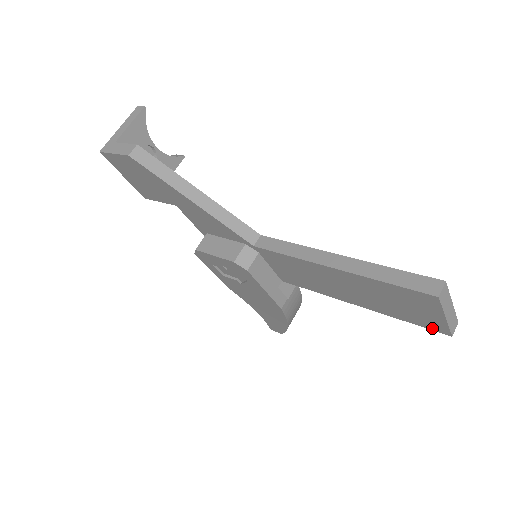
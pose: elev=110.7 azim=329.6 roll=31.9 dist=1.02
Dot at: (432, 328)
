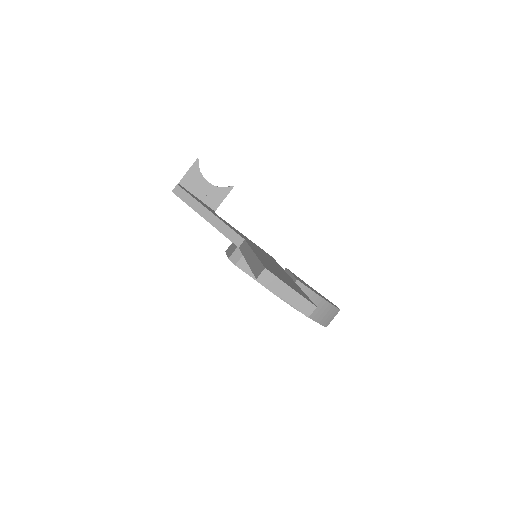
Dot at: occluded
